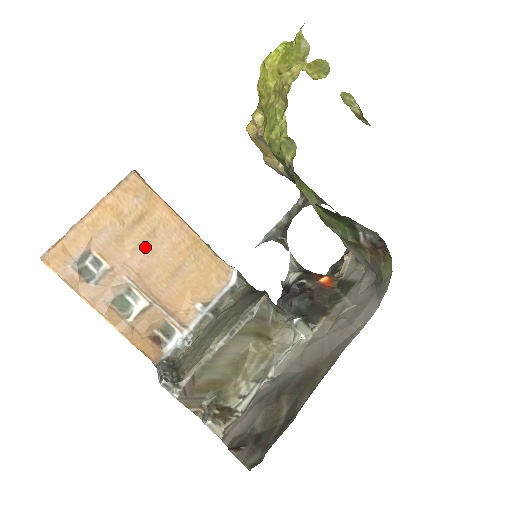
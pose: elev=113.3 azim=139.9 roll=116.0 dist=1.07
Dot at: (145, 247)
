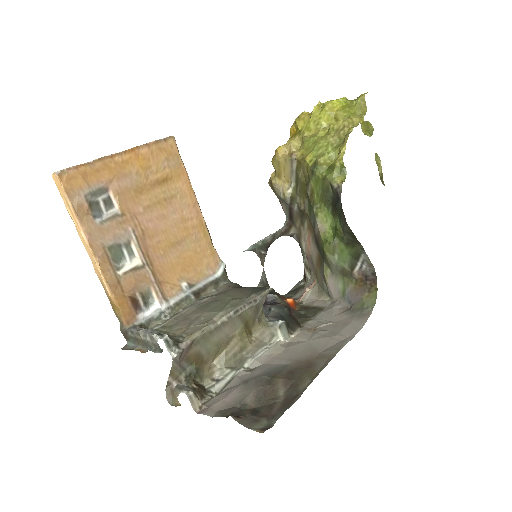
Dot at: (158, 209)
